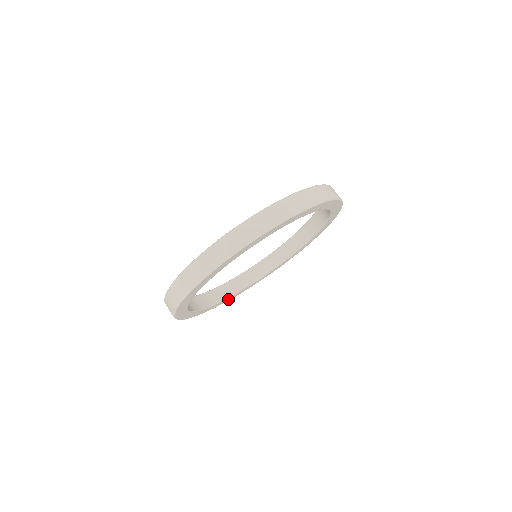
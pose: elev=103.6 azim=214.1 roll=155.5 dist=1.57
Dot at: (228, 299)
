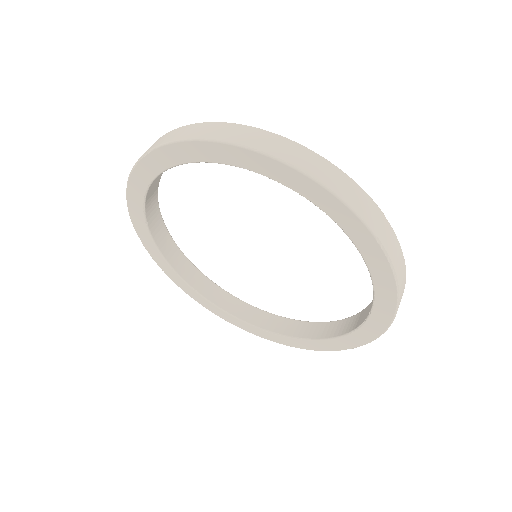
Dot at: (165, 267)
